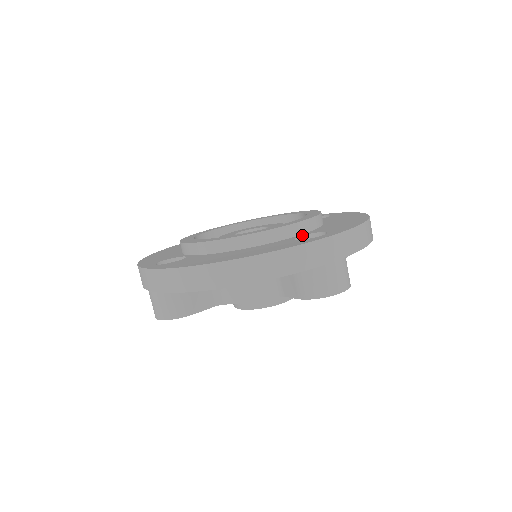
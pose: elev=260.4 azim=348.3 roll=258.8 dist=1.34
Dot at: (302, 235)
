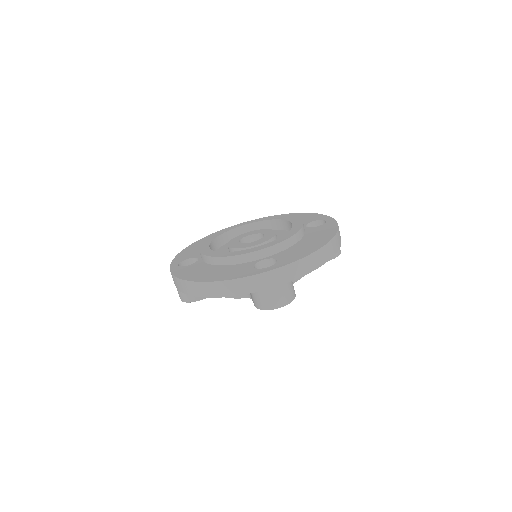
Dot at: (265, 259)
